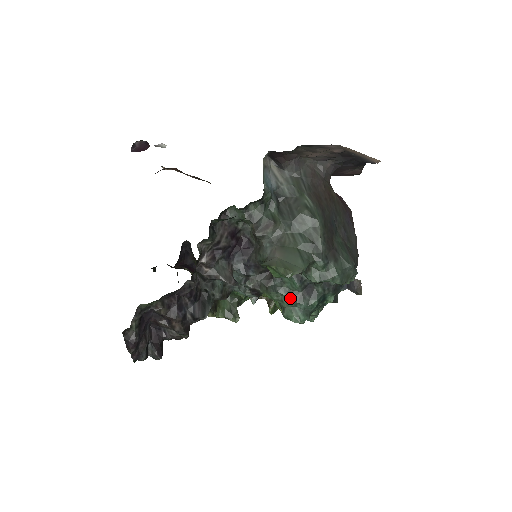
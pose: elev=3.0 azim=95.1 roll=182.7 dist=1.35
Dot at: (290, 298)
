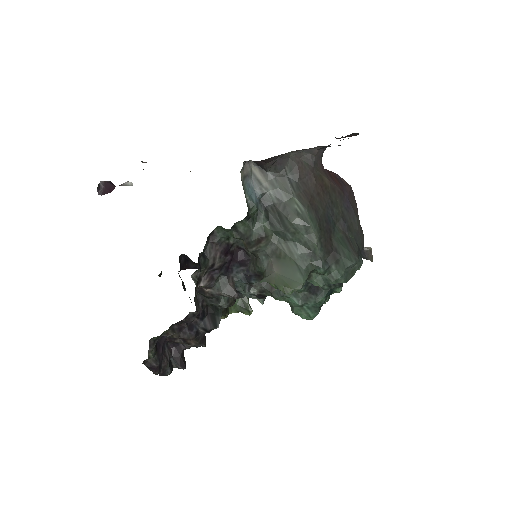
Dot at: (296, 300)
